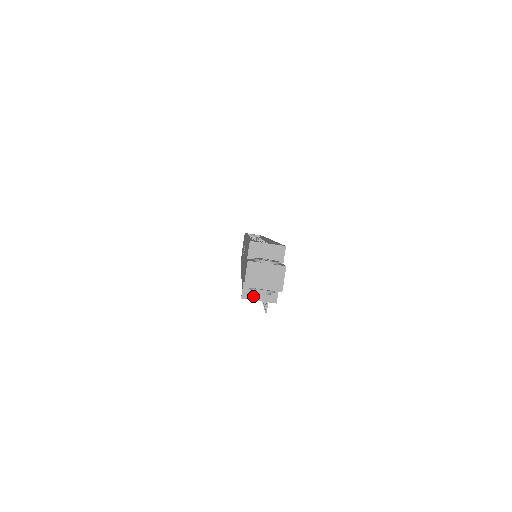
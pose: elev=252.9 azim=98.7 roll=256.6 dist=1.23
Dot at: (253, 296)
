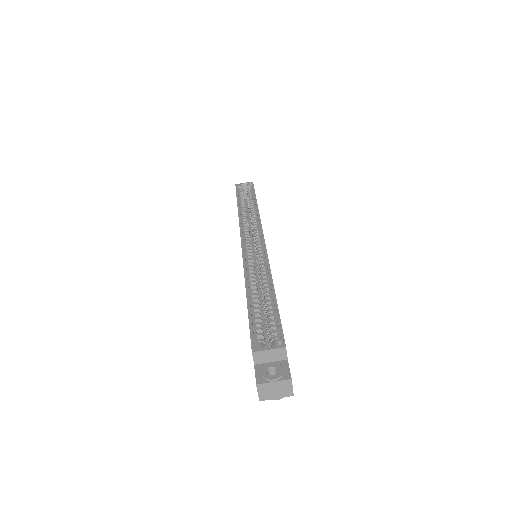
Dot at: occluded
